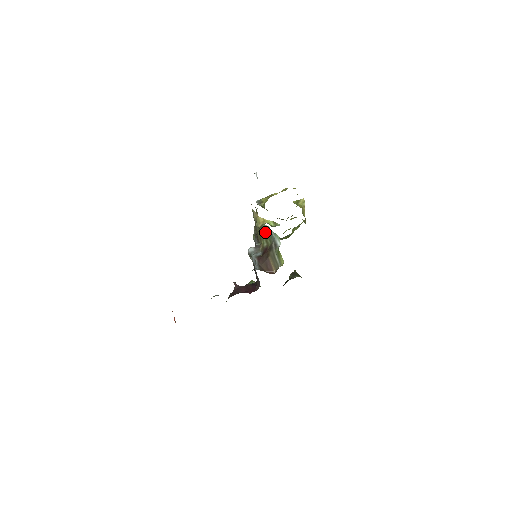
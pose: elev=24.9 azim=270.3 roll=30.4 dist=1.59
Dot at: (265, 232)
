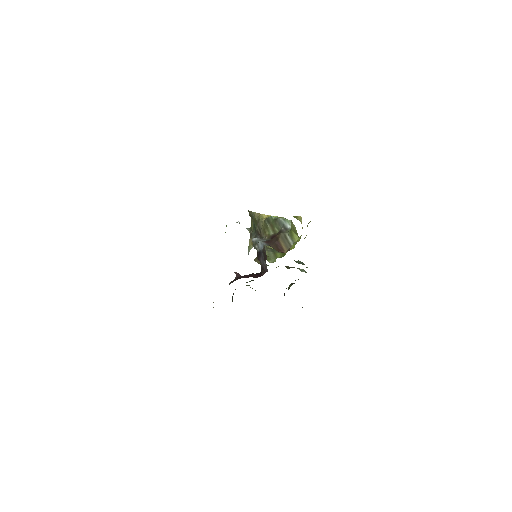
Dot at: (272, 222)
